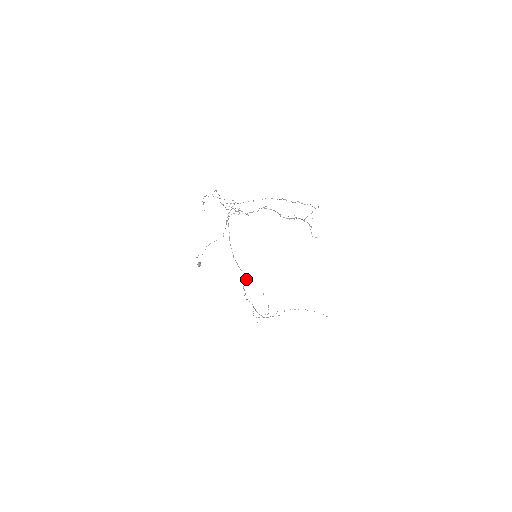
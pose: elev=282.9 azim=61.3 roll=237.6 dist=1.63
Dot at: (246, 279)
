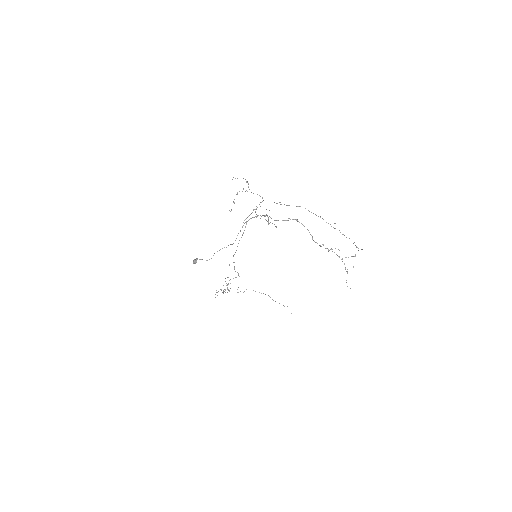
Dot at: occluded
